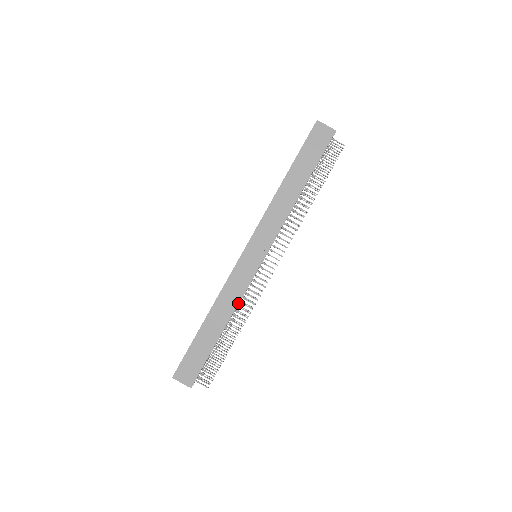
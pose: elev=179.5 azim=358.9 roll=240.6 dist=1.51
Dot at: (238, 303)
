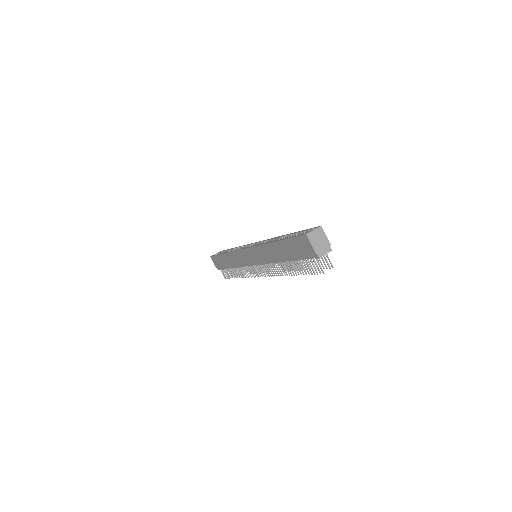
Dot at: (240, 267)
